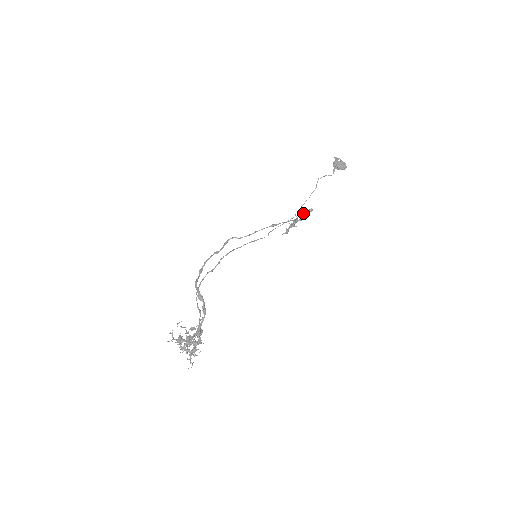
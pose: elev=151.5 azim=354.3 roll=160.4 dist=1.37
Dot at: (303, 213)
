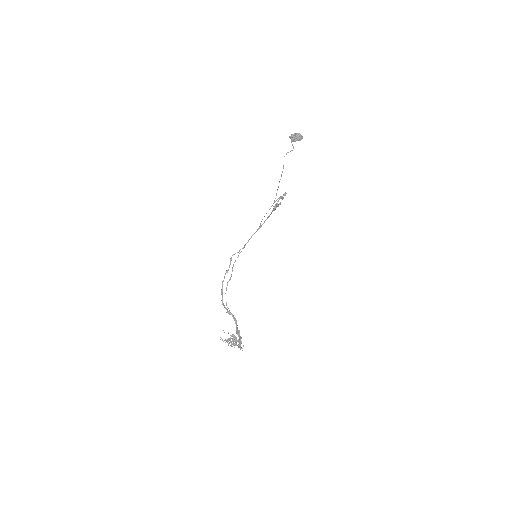
Dot at: (280, 196)
